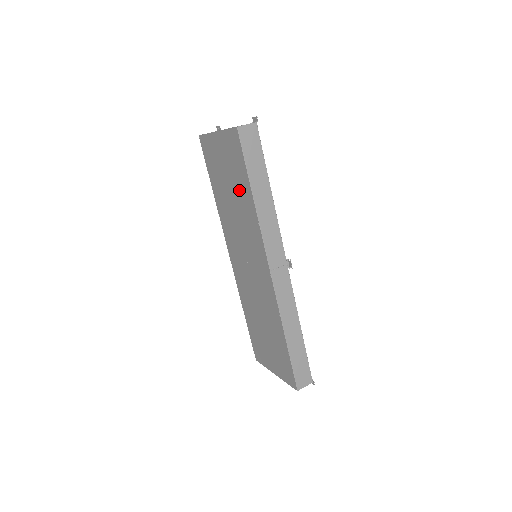
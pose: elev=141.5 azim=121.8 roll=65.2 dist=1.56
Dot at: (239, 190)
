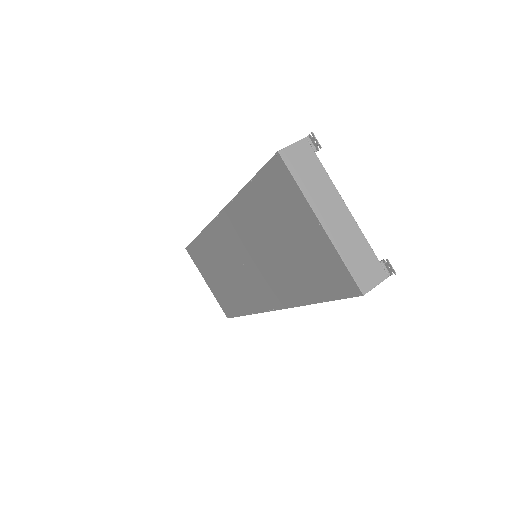
Dot at: (296, 272)
